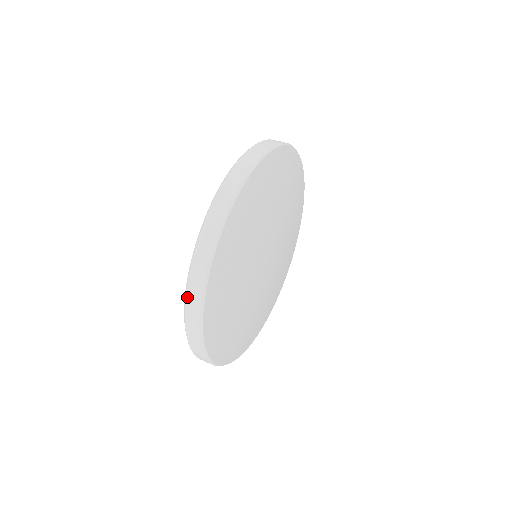
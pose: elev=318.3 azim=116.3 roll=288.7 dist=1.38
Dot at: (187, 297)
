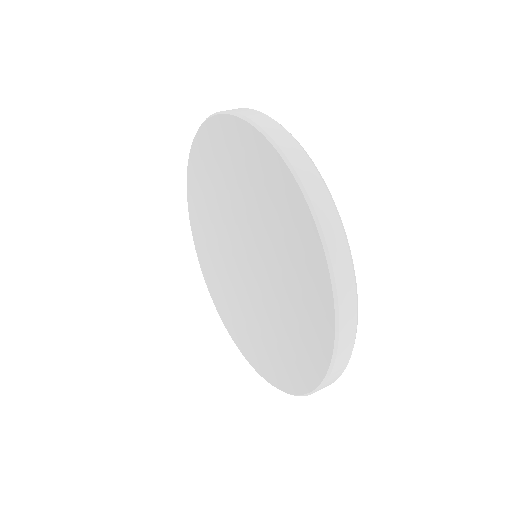
Dot at: (288, 156)
